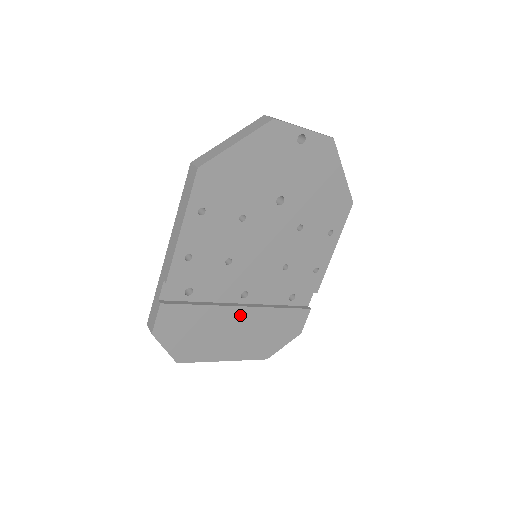
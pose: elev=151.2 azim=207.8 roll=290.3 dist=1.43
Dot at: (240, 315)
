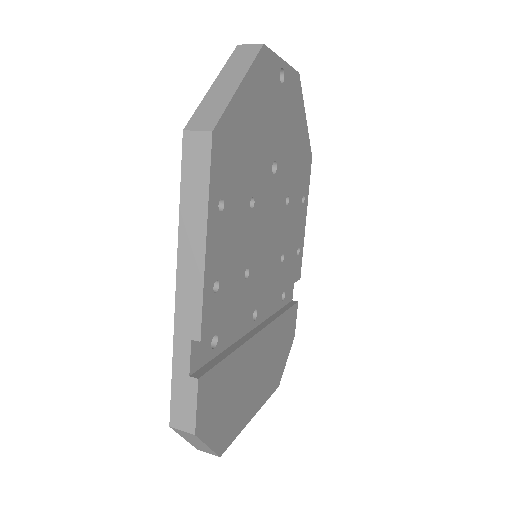
Dot at: (259, 344)
